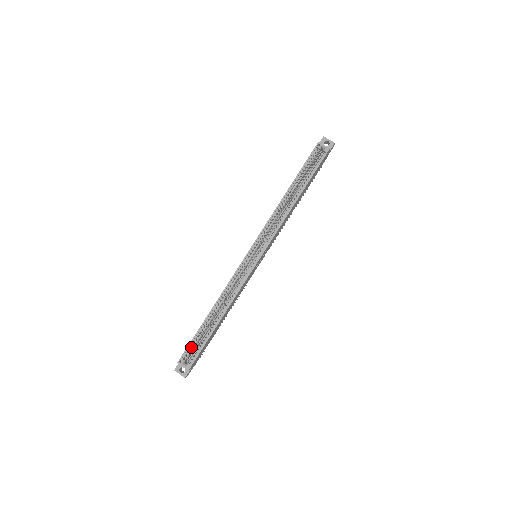
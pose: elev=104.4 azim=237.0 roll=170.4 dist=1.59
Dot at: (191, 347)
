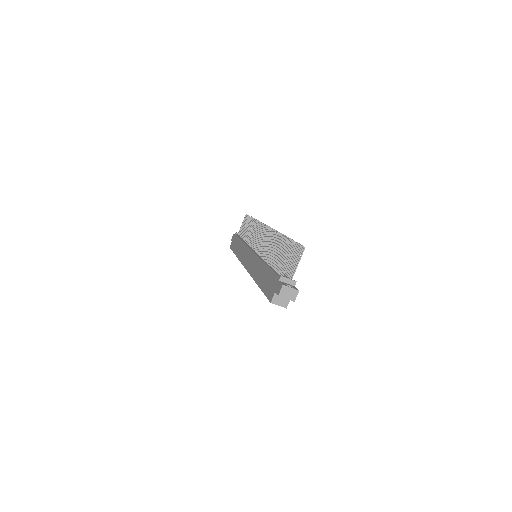
Dot at: occluded
